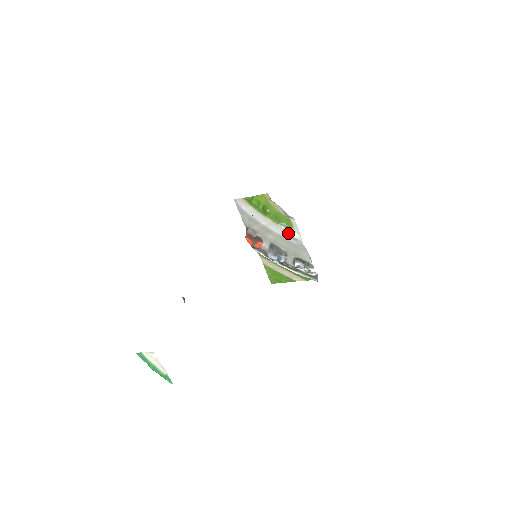
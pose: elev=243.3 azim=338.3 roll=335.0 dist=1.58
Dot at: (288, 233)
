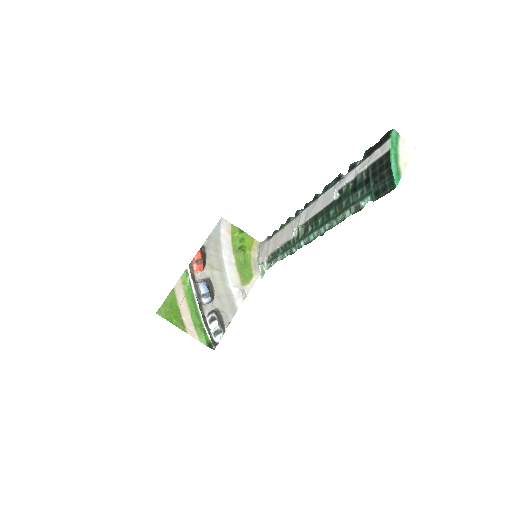
Dot at: (238, 284)
